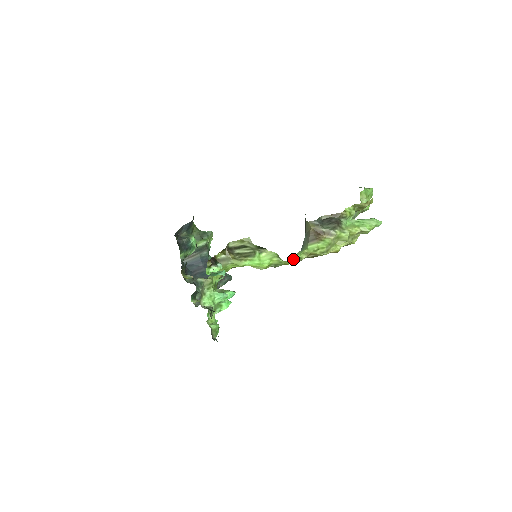
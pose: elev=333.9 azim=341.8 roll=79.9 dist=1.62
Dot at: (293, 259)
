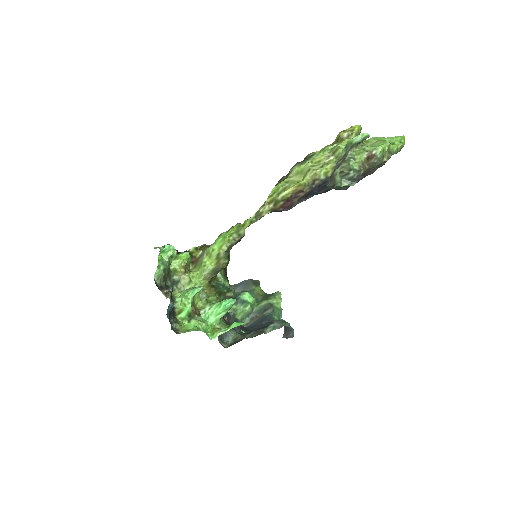
Dot at: (251, 217)
